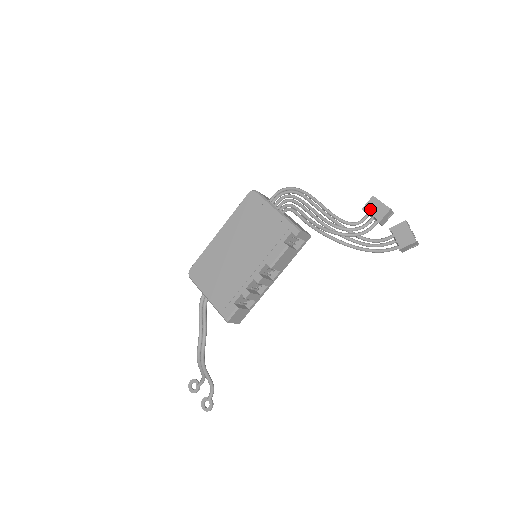
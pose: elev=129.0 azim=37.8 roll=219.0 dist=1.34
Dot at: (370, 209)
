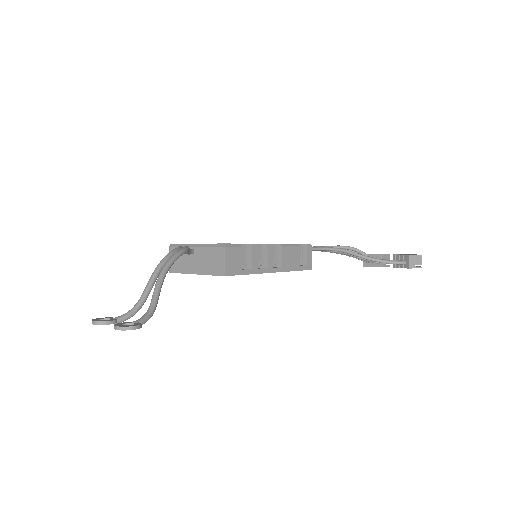
Dot at: (371, 254)
